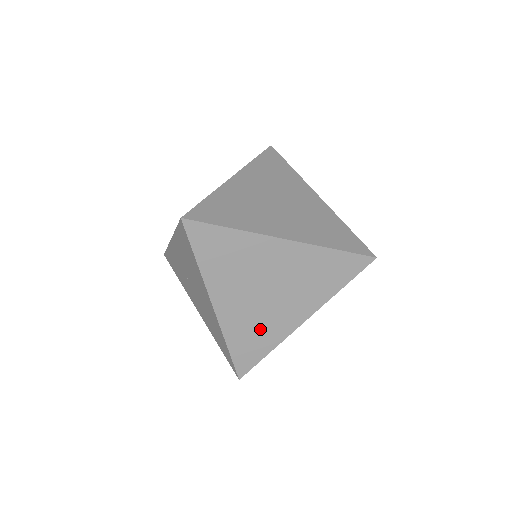
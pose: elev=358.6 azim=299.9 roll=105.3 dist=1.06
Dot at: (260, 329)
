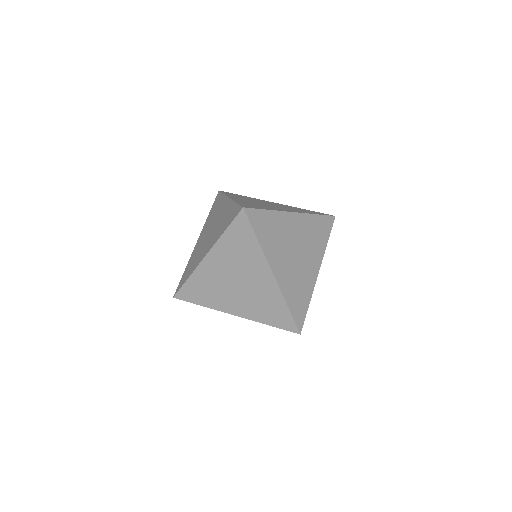
Dot at: occluded
